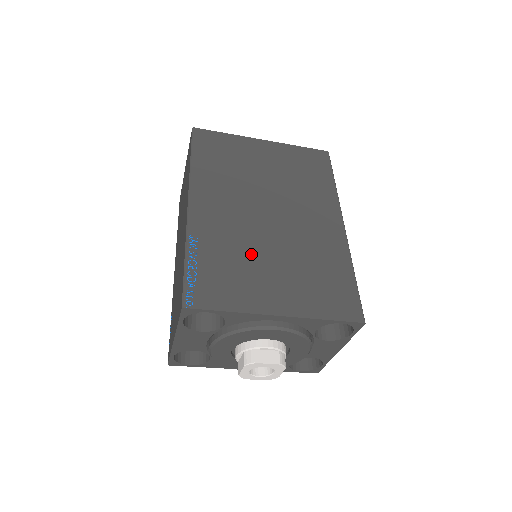
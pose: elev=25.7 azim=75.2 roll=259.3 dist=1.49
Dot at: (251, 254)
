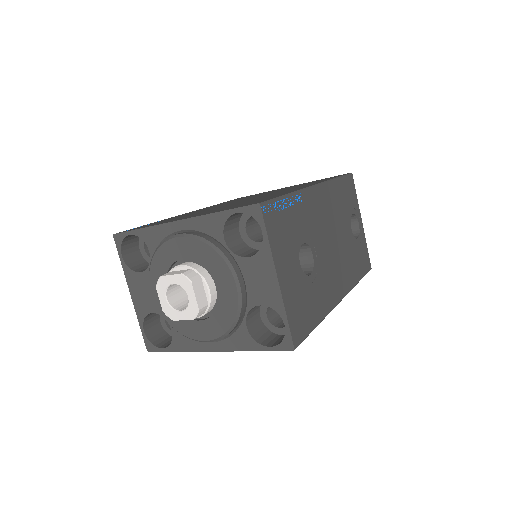
Dot at: occluded
